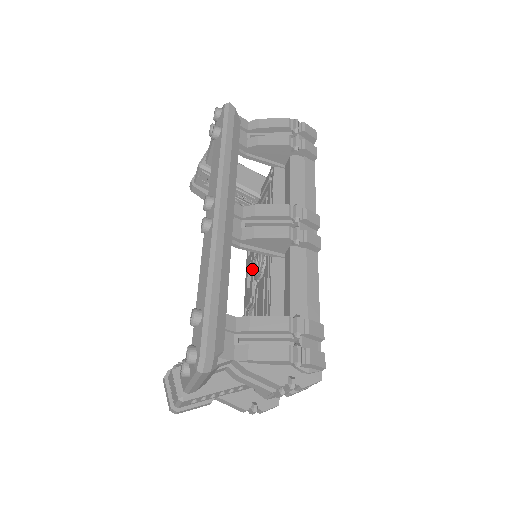
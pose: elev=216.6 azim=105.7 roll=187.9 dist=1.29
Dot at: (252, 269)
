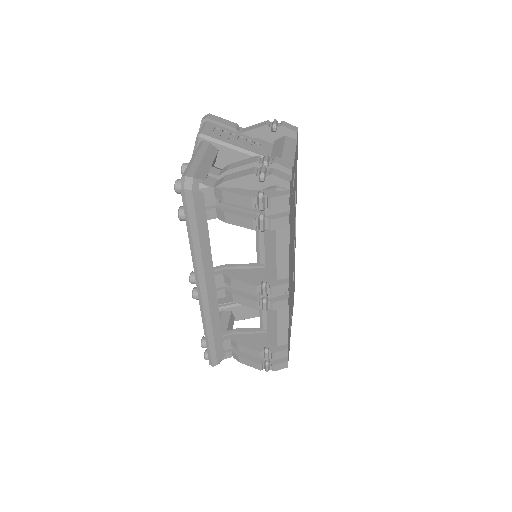
Dot at: occluded
